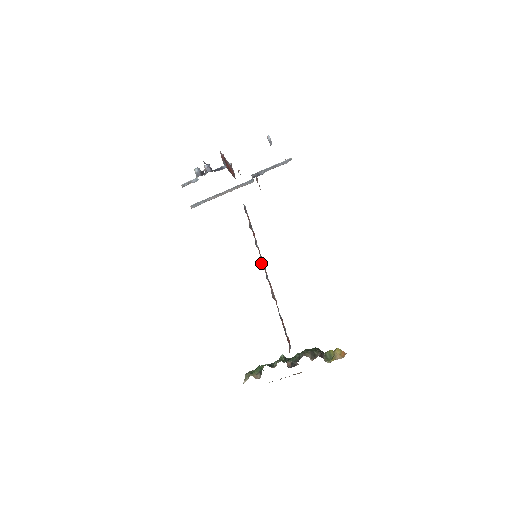
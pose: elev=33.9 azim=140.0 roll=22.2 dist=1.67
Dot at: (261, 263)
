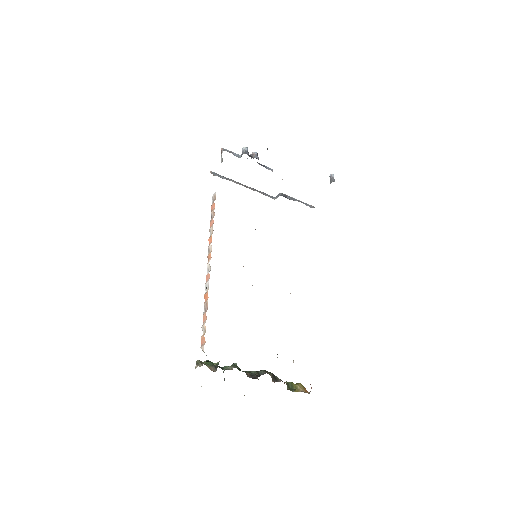
Dot at: occluded
